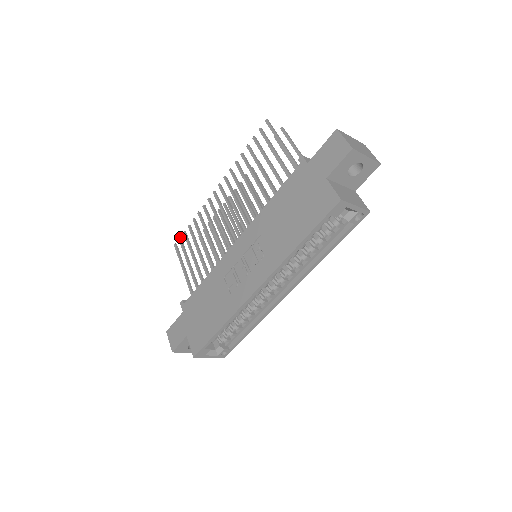
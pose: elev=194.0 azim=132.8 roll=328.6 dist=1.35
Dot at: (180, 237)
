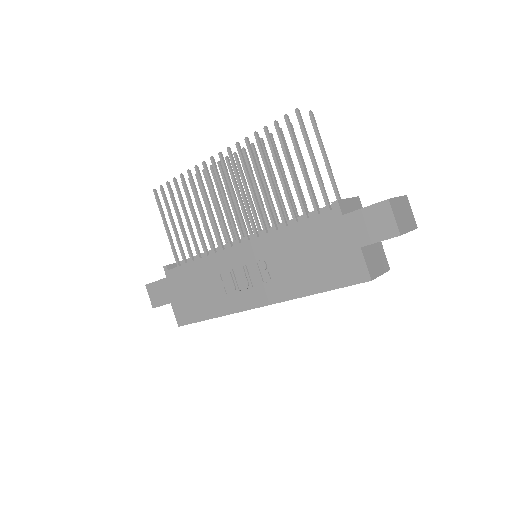
Dot at: (161, 185)
